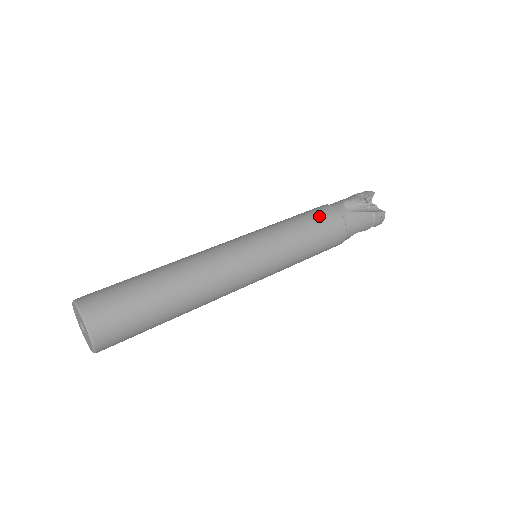
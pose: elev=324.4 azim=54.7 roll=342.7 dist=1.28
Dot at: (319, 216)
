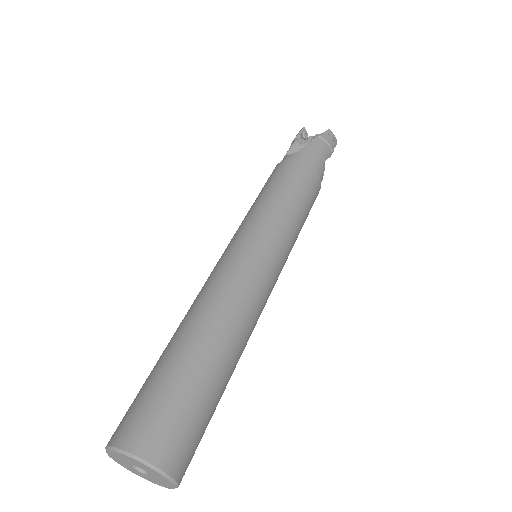
Dot at: (275, 176)
